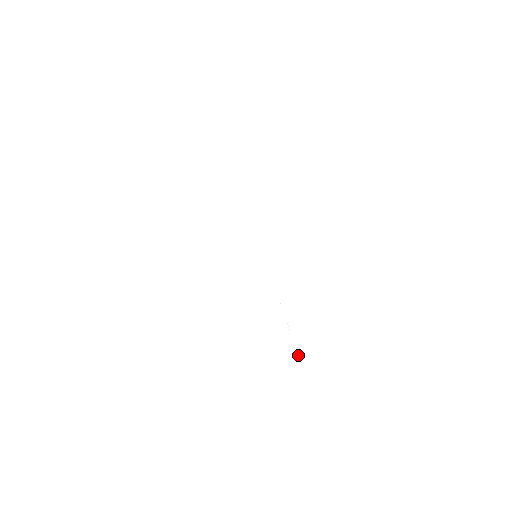
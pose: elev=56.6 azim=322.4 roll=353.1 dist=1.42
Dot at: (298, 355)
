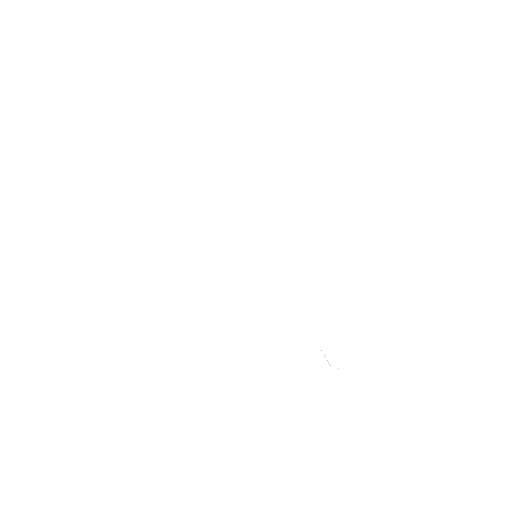
Dot at: occluded
